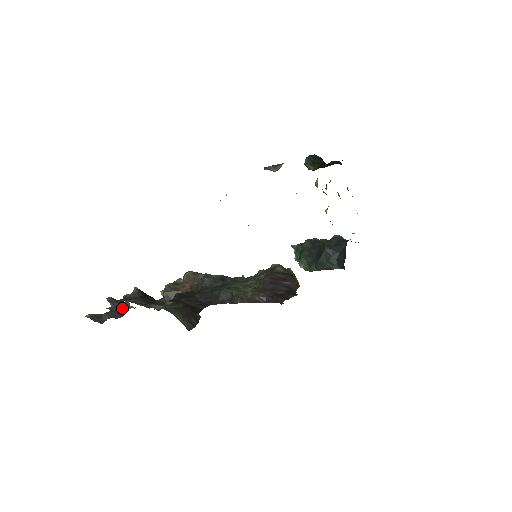
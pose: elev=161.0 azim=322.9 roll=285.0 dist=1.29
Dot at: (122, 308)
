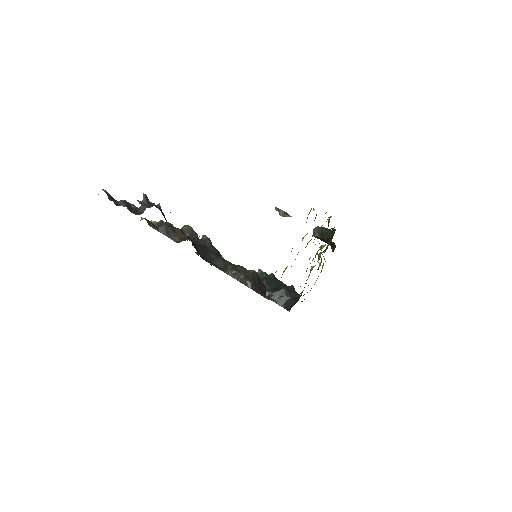
Dot at: (136, 208)
